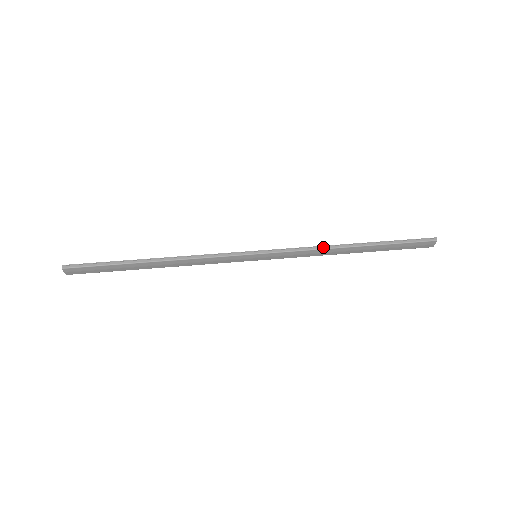
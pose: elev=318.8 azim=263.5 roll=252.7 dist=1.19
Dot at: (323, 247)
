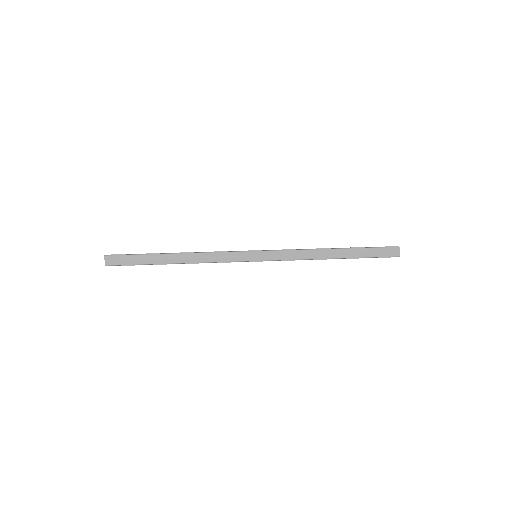
Dot at: (308, 249)
